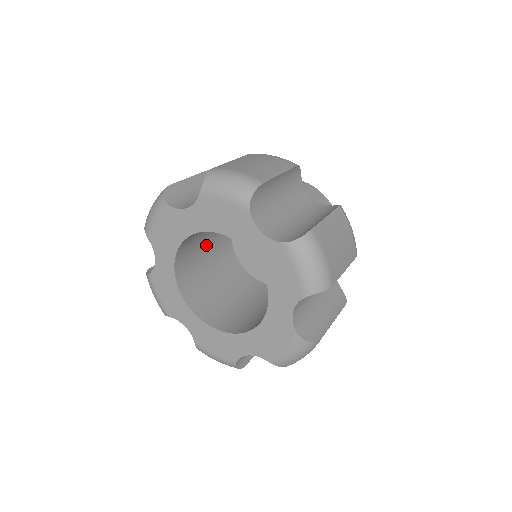
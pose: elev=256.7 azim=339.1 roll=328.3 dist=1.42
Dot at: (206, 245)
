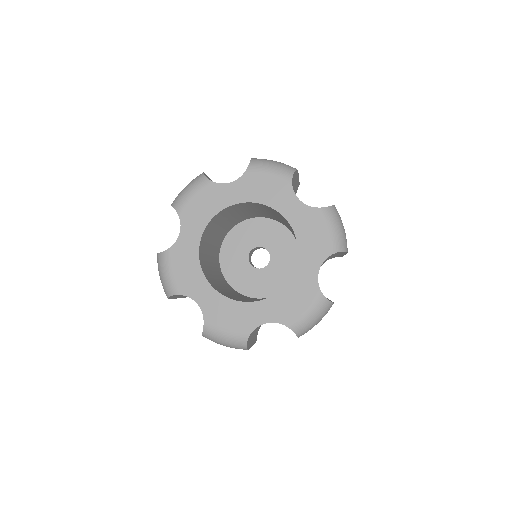
Dot at: (212, 242)
